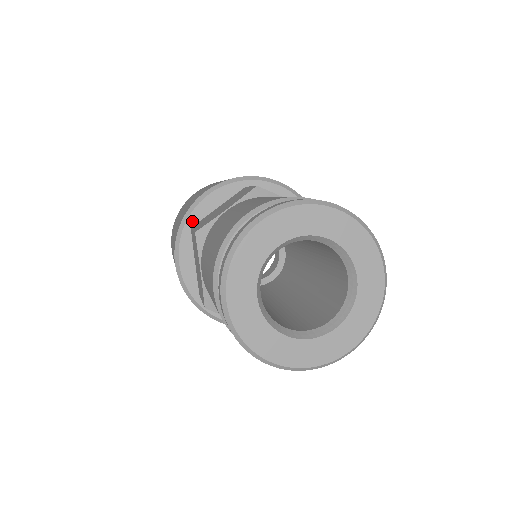
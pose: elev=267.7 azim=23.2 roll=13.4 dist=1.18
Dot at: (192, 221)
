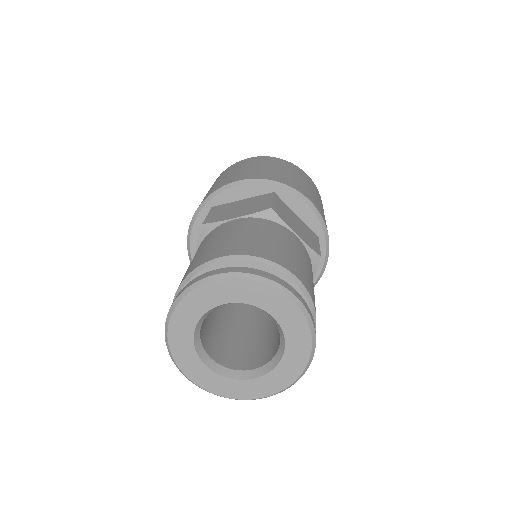
Dot at: (215, 202)
